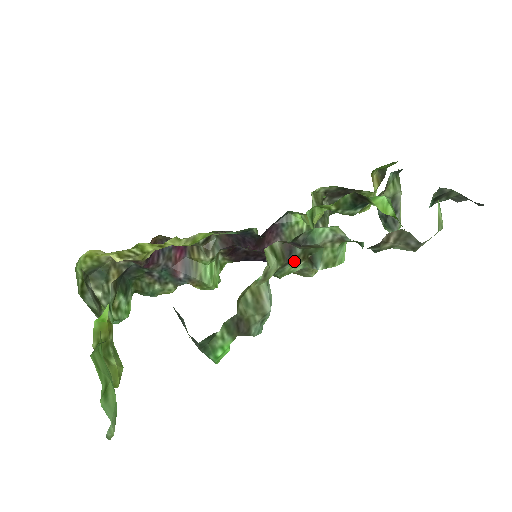
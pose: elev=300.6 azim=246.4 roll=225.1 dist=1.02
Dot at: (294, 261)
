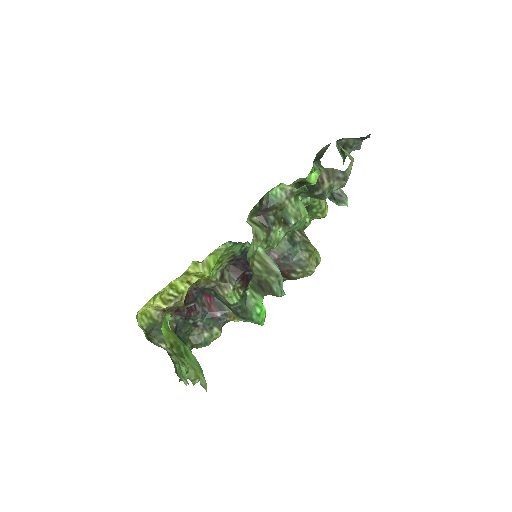
Dot at: (274, 227)
